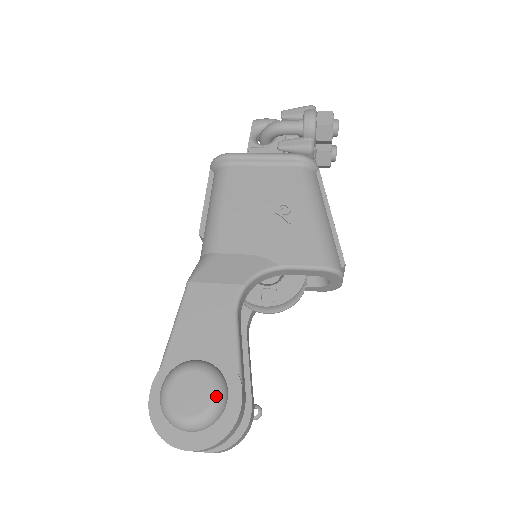
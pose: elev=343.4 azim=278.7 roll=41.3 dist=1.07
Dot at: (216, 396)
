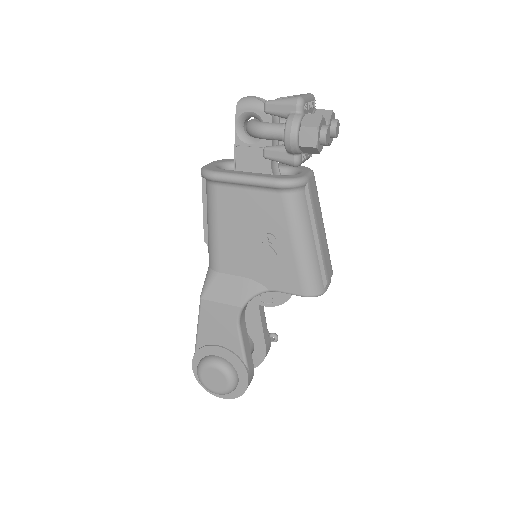
Dot at: (229, 384)
